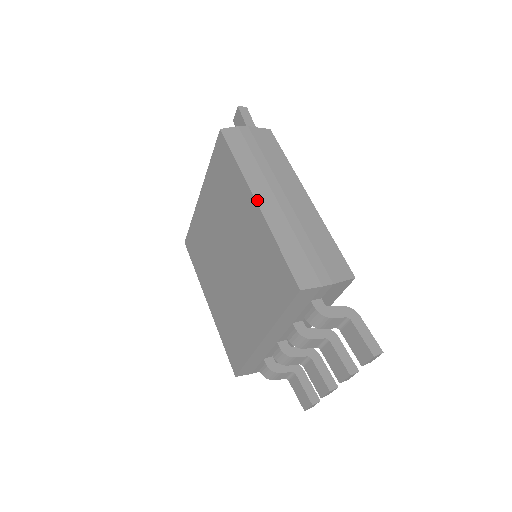
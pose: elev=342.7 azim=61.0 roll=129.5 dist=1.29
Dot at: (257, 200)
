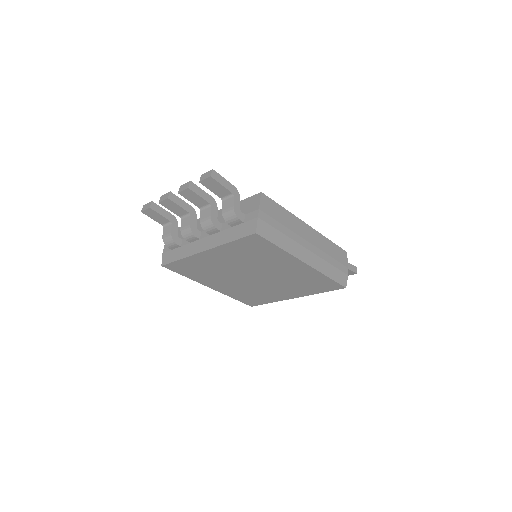
Dot at: (306, 262)
